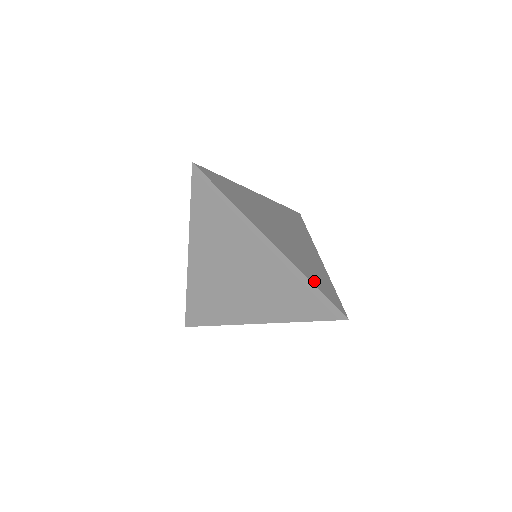
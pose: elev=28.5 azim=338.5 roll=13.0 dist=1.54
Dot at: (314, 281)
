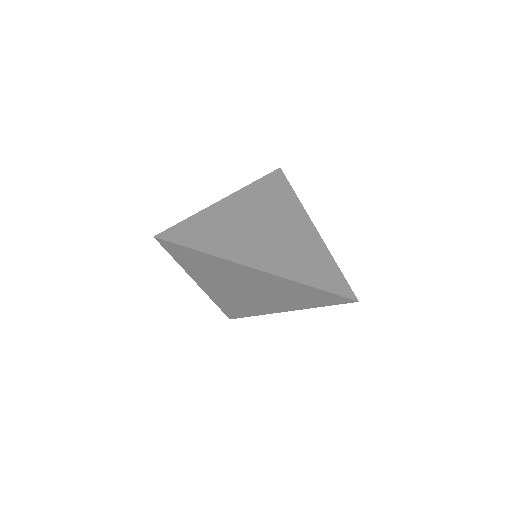
Dot at: (314, 281)
